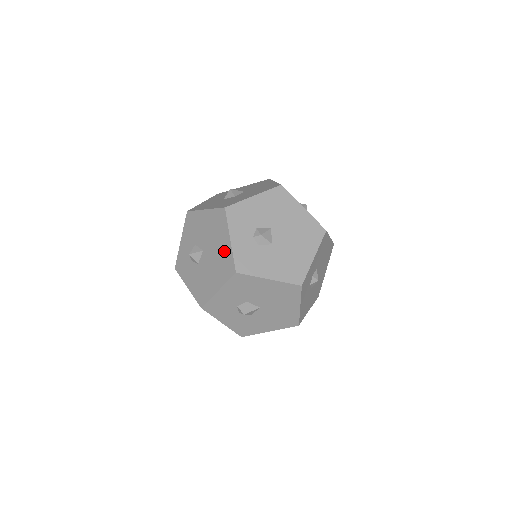
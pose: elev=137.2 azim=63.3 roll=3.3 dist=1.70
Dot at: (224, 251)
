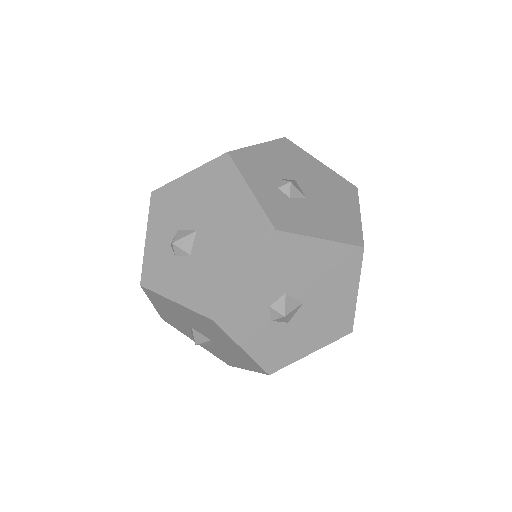
Dot at: (242, 210)
